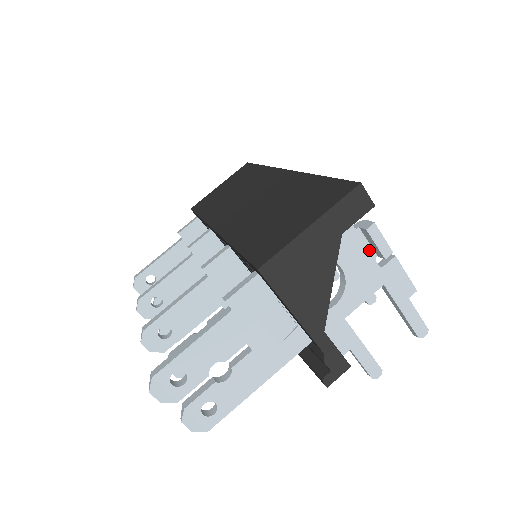
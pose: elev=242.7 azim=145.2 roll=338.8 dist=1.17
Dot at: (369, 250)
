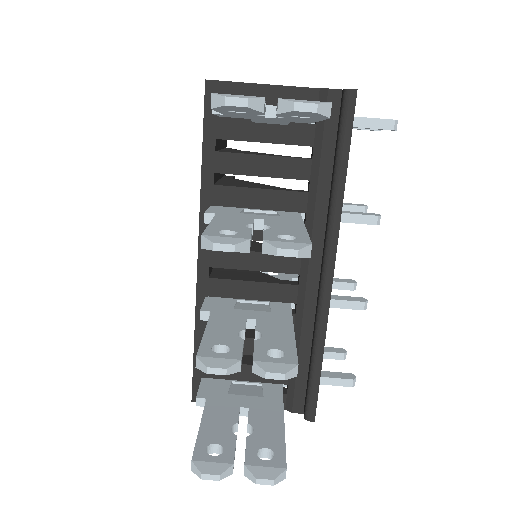
Dot at: occluded
